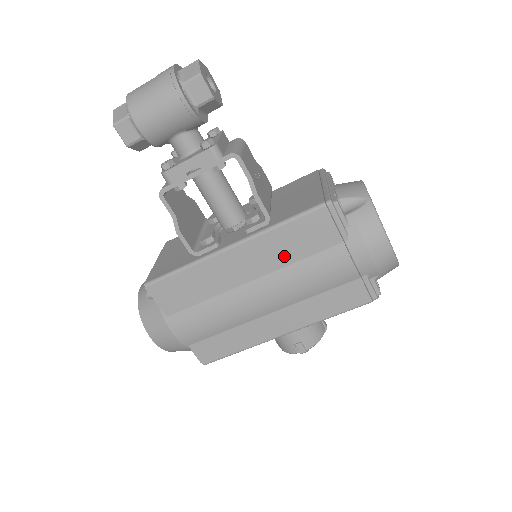
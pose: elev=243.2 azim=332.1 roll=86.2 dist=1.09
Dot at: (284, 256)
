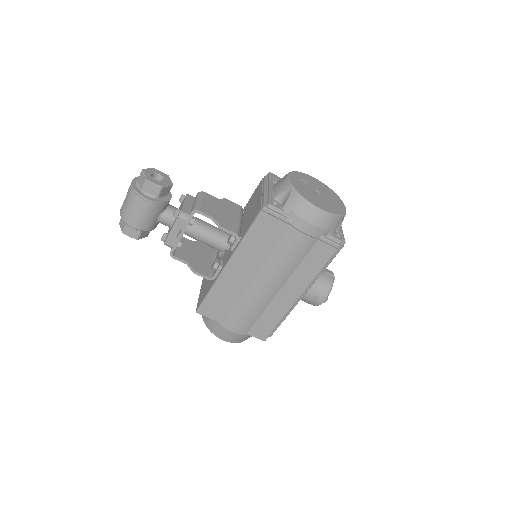
Dot at: (261, 253)
